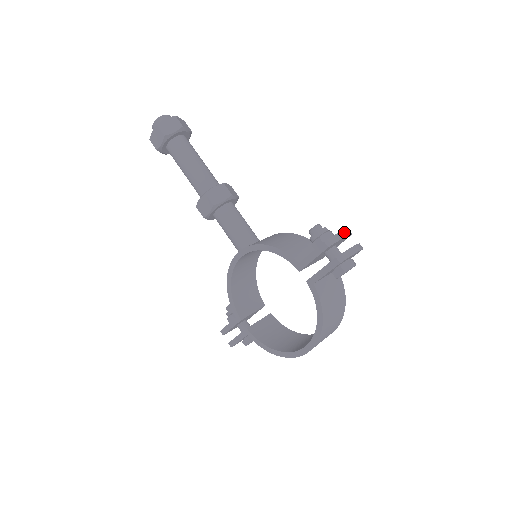
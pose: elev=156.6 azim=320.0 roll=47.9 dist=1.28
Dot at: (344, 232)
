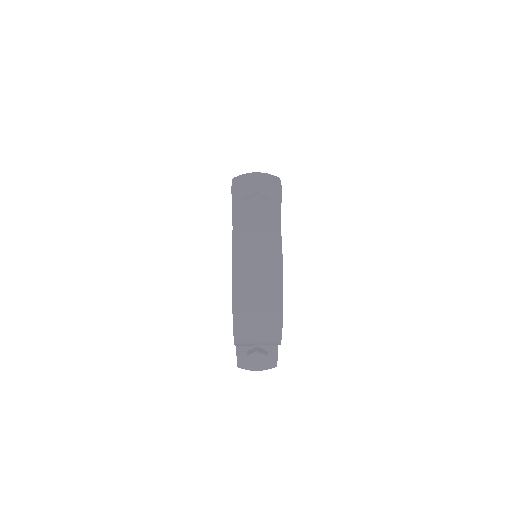
Dot at: (261, 173)
